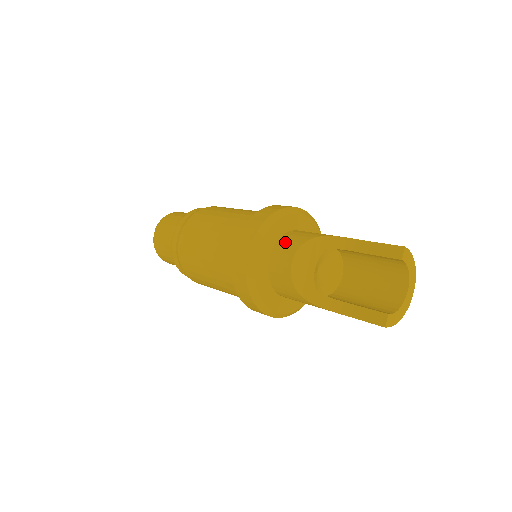
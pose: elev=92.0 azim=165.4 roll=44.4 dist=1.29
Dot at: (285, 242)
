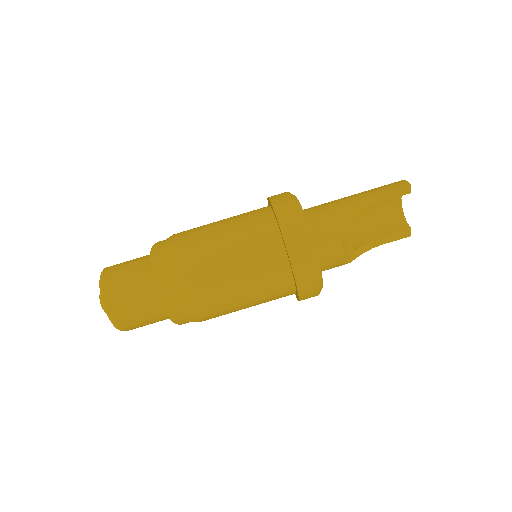
Dot at: (323, 243)
